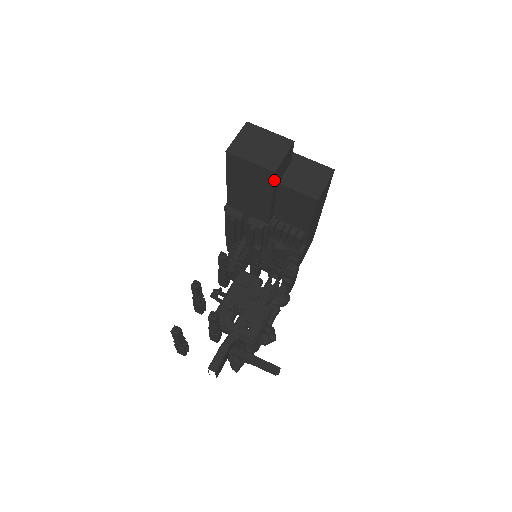
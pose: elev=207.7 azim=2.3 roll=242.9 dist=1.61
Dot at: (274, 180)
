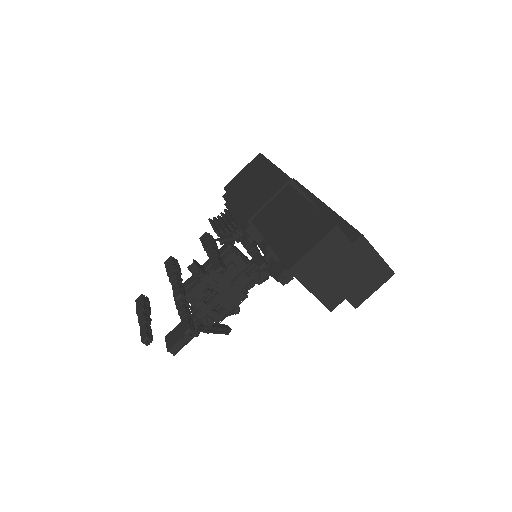
Dot at: occluded
